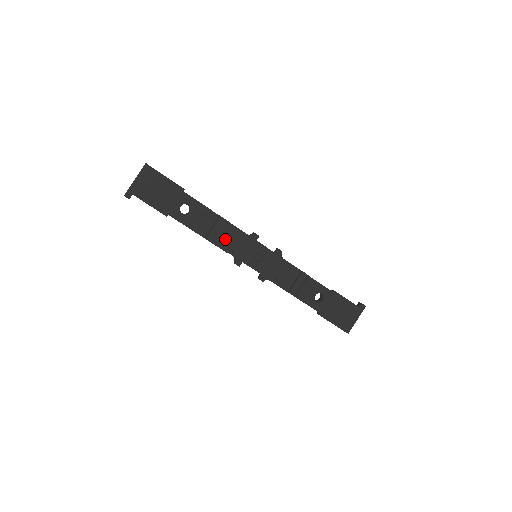
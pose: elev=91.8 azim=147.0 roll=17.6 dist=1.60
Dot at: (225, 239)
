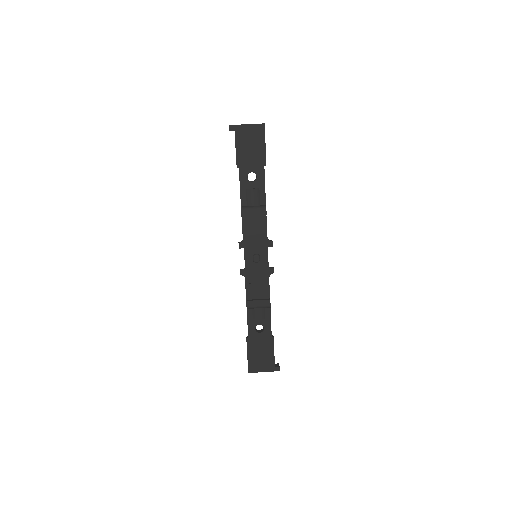
Dot at: (252, 222)
